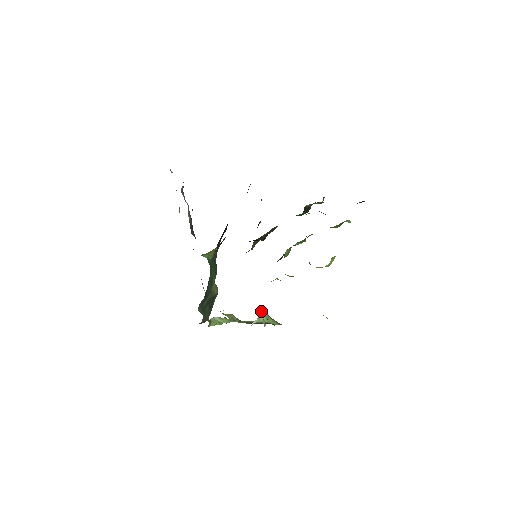
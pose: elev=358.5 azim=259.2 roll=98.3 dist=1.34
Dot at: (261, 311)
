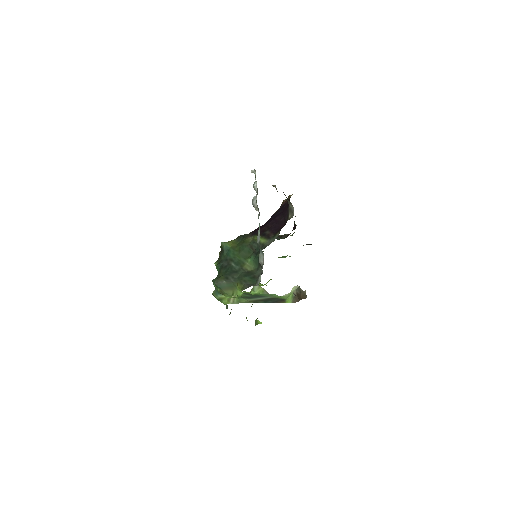
Dot at: (294, 287)
